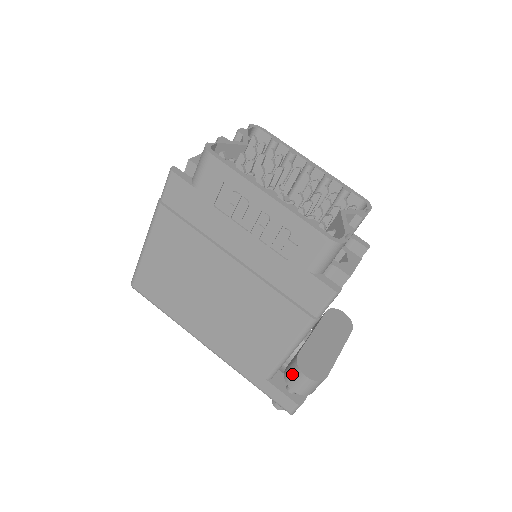
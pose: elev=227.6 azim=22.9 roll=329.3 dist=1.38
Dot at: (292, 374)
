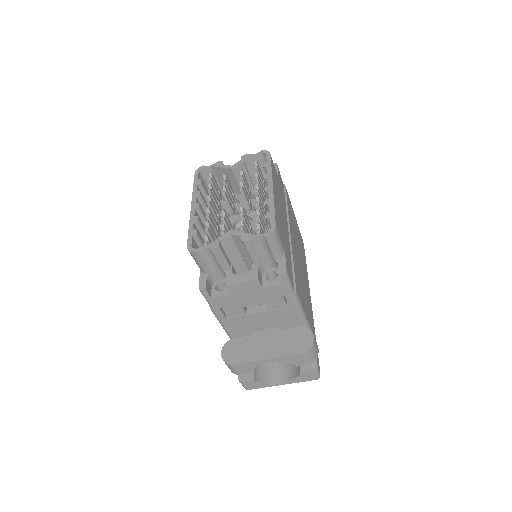
Dot at: occluded
